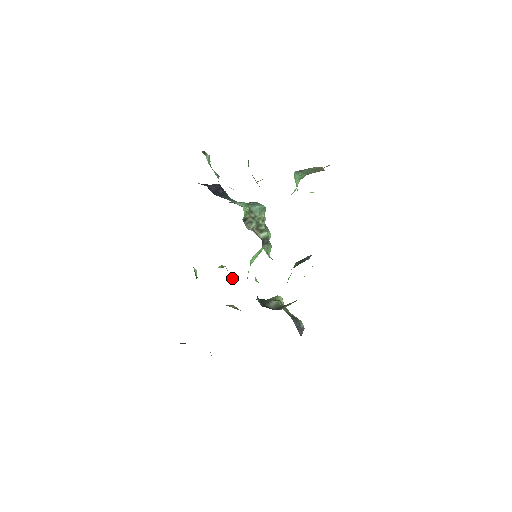
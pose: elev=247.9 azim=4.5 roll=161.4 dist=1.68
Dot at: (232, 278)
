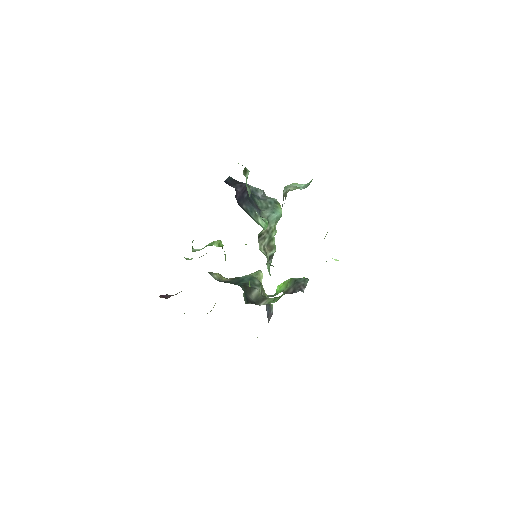
Dot at: (225, 258)
